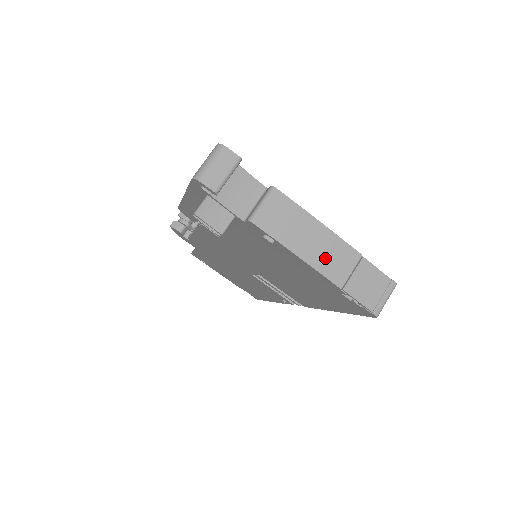
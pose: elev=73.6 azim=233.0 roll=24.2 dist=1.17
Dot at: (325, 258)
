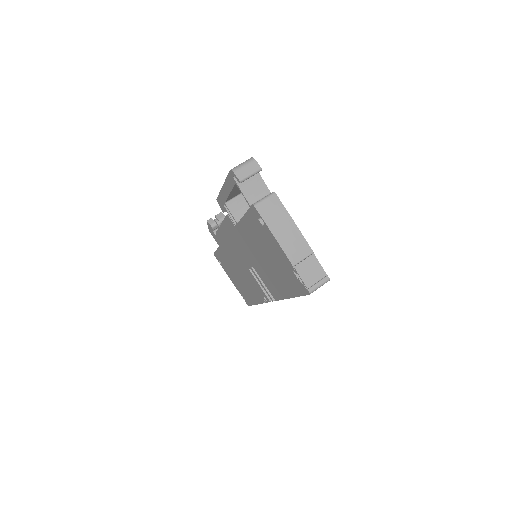
Dot at: (290, 244)
